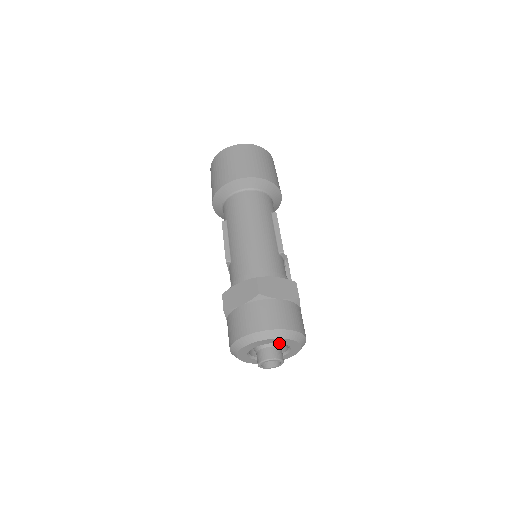
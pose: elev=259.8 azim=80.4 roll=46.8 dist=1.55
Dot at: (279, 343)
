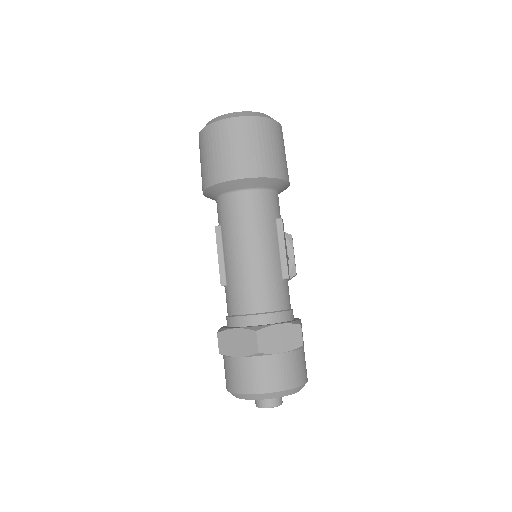
Dot at: occluded
